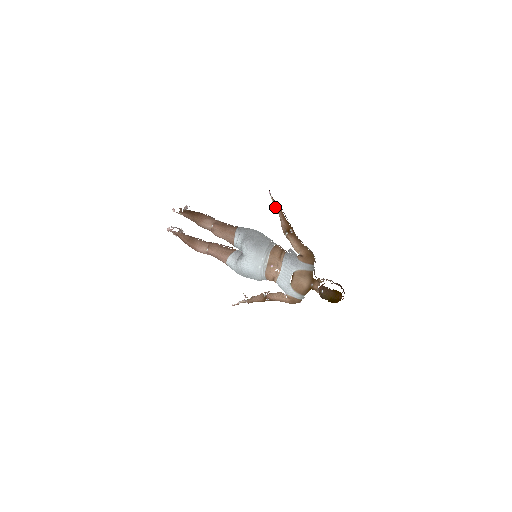
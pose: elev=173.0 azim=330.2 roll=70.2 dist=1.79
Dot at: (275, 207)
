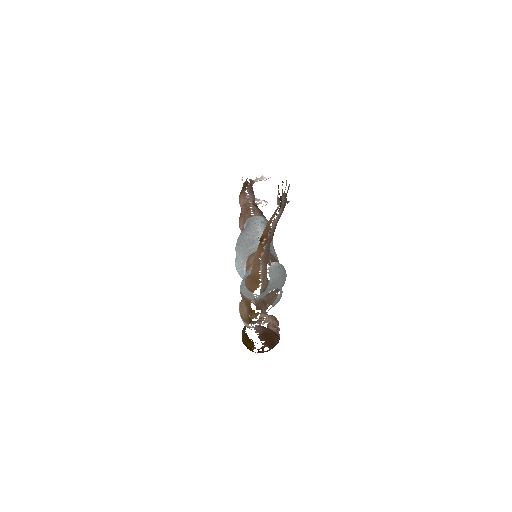
Dot at: (278, 204)
